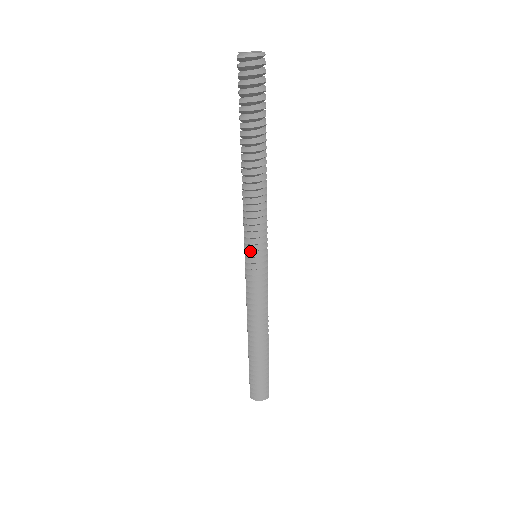
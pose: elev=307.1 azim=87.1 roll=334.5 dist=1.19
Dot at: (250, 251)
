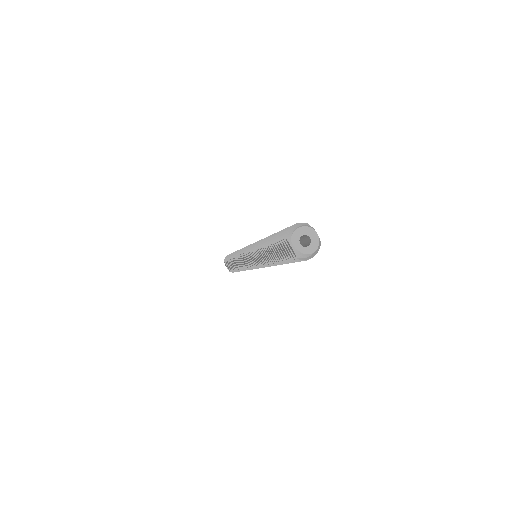
Dot at: occluded
